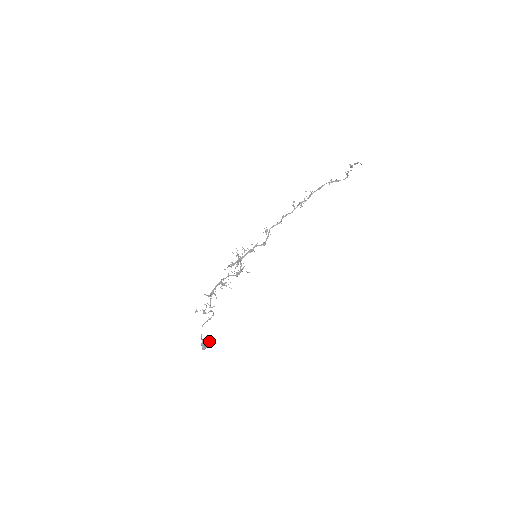
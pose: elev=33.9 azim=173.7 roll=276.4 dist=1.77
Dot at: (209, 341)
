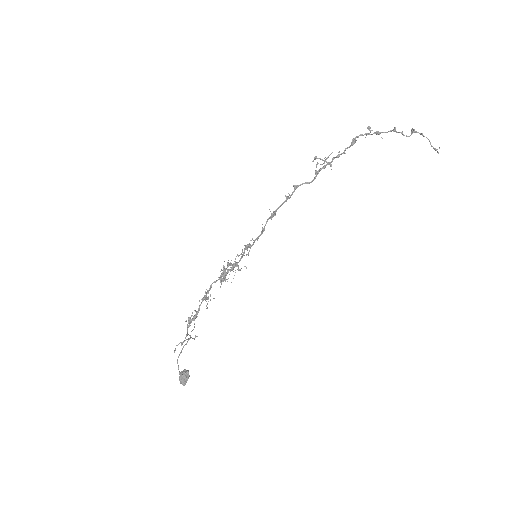
Dot at: (188, 372)
